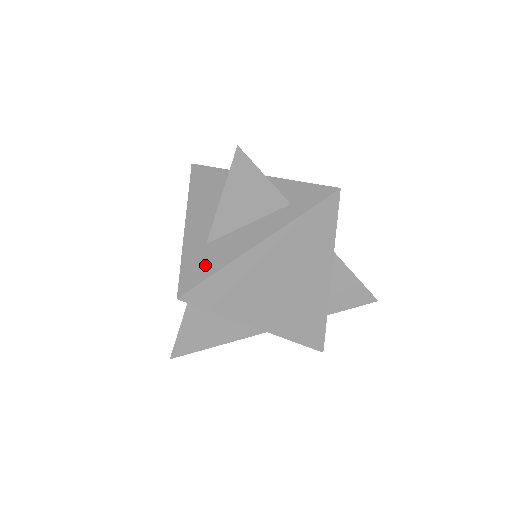
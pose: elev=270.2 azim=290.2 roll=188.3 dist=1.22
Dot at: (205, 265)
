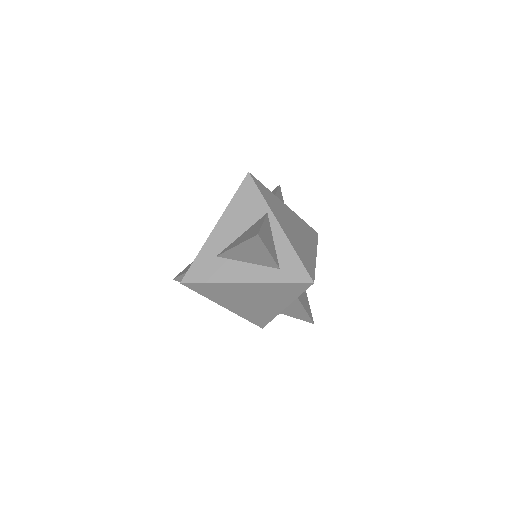
Dot at: (207, 272)
